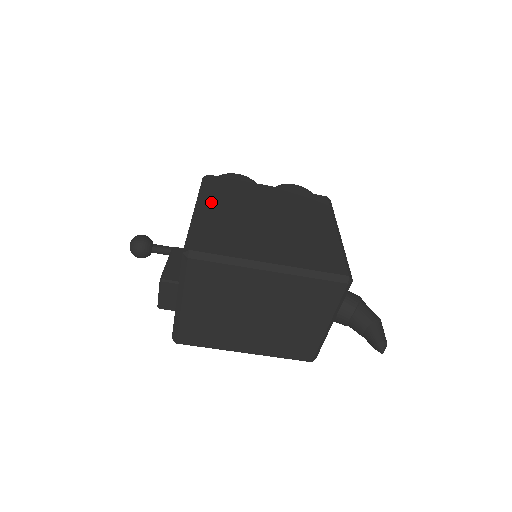
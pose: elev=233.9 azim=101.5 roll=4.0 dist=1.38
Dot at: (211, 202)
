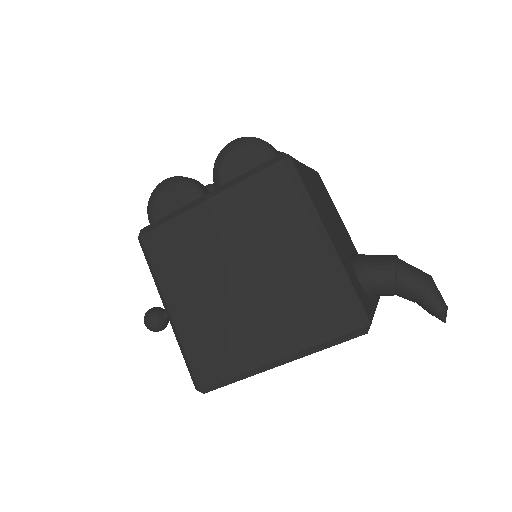
Dot at: (172, 293)
